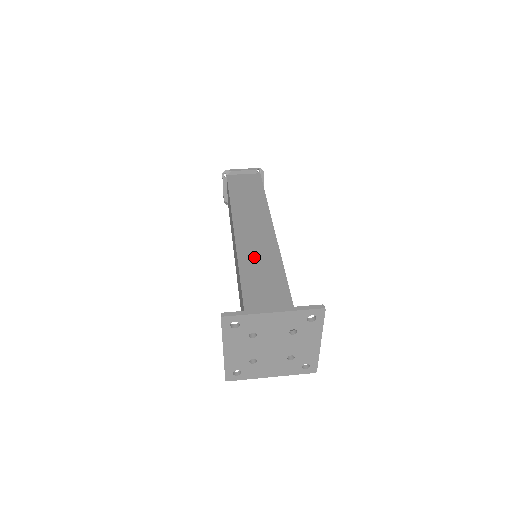
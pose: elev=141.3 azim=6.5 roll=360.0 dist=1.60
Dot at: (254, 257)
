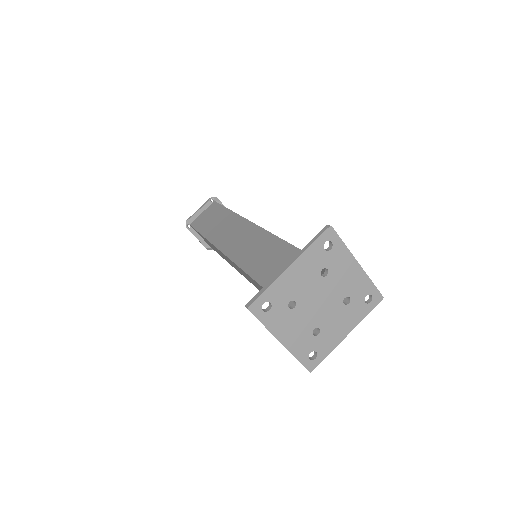
Dot at: occluded
